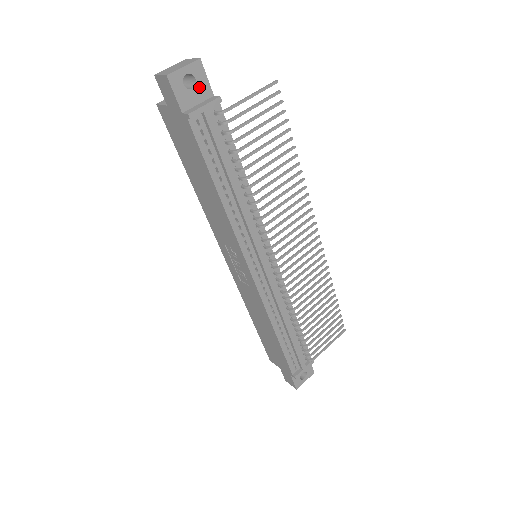
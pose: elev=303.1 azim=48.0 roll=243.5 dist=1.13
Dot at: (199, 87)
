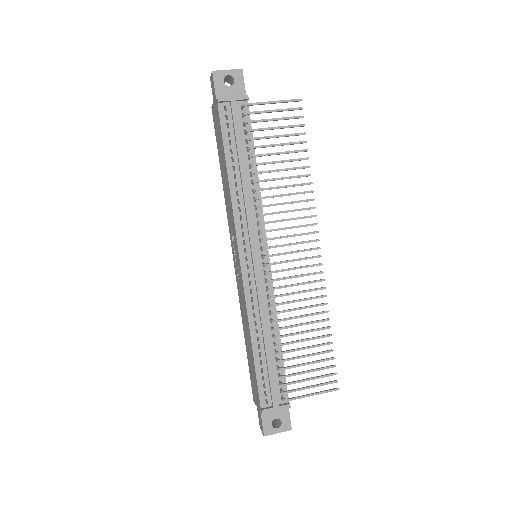
Dot at: (236, 87)
